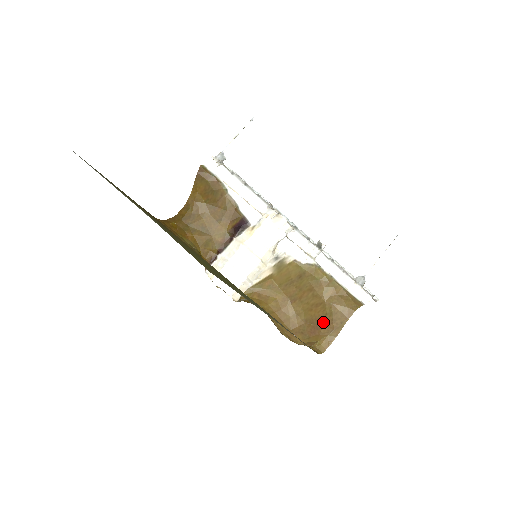
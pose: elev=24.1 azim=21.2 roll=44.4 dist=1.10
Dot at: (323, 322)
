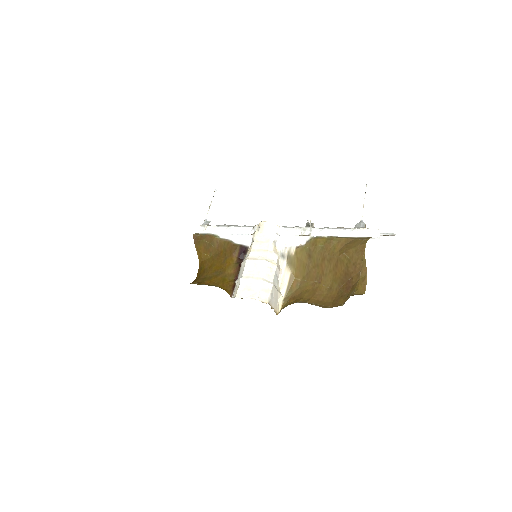
Dot at: (349, 273)
